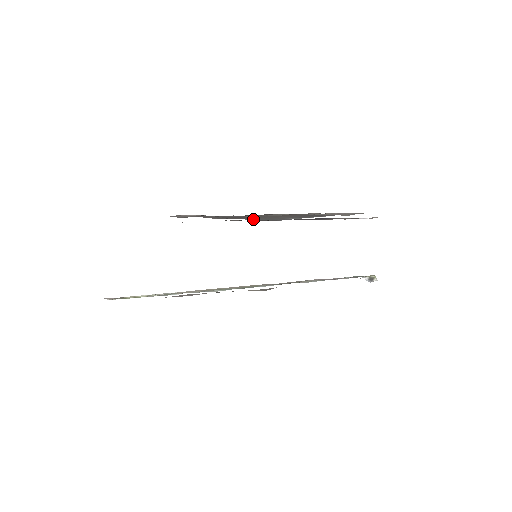
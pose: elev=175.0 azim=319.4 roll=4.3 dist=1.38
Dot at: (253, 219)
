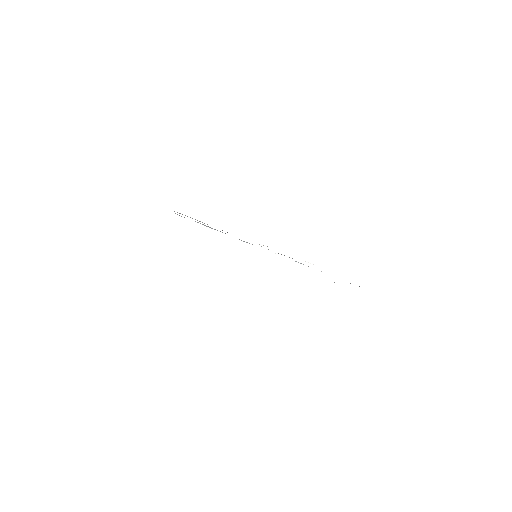
Dot at: occluded
